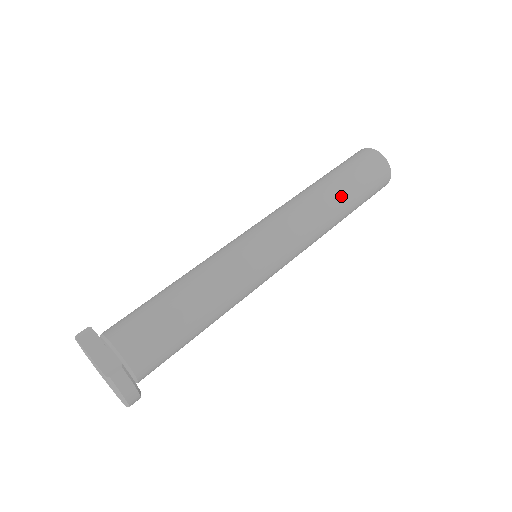
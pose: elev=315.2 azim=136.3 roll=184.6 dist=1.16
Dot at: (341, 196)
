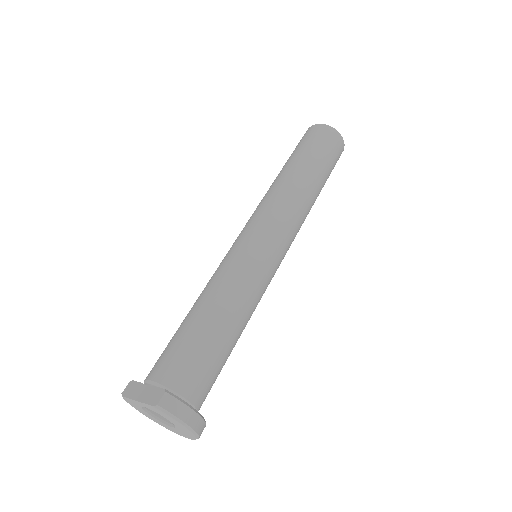
Dot at: (302, 170)
